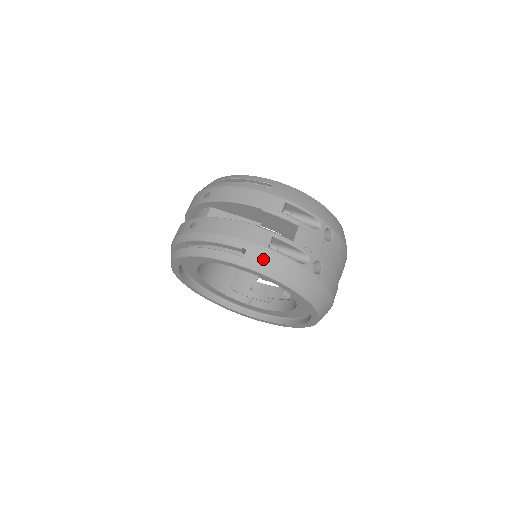
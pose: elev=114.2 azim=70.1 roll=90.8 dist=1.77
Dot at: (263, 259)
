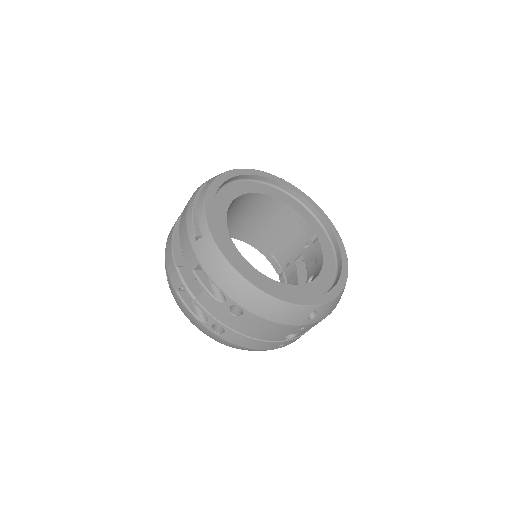
Dot at: (175, 296)
